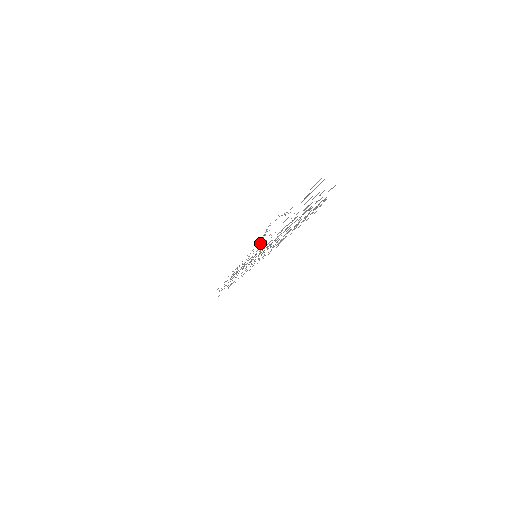
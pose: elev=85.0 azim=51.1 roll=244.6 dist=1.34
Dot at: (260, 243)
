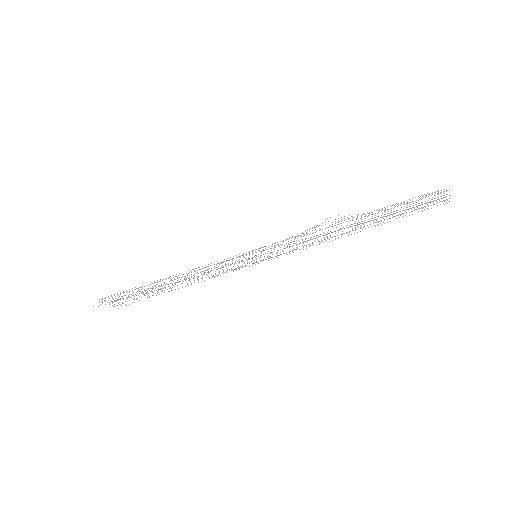
Dot at: (283, 241)
